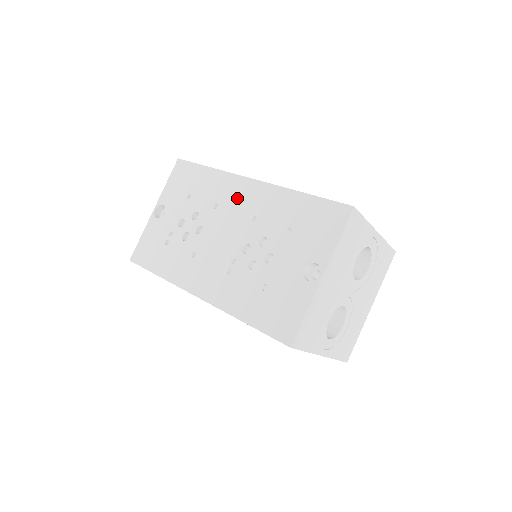
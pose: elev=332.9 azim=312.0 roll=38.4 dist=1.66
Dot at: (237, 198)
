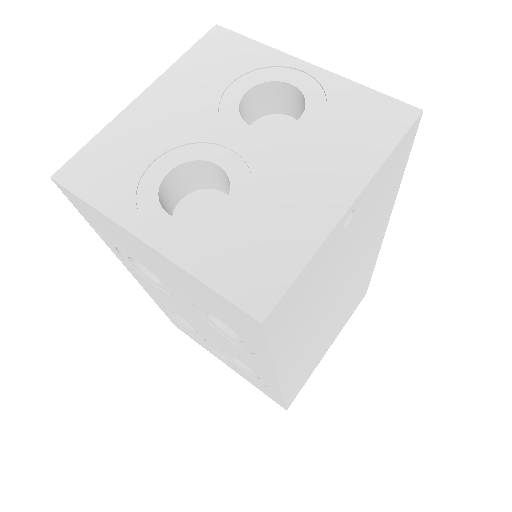
Dot at: occluded
